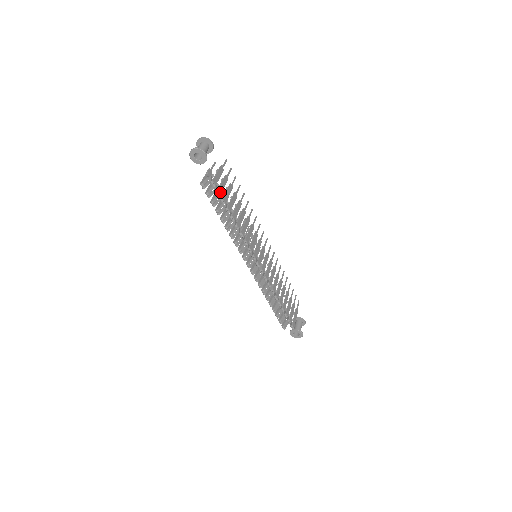
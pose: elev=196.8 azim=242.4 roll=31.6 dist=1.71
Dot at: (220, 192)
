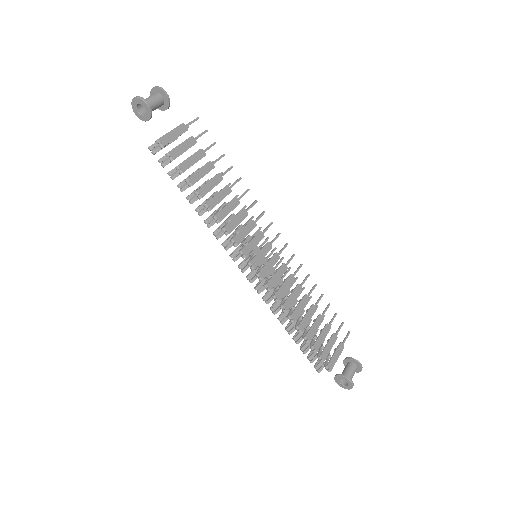
Dot at: (173, 156)
